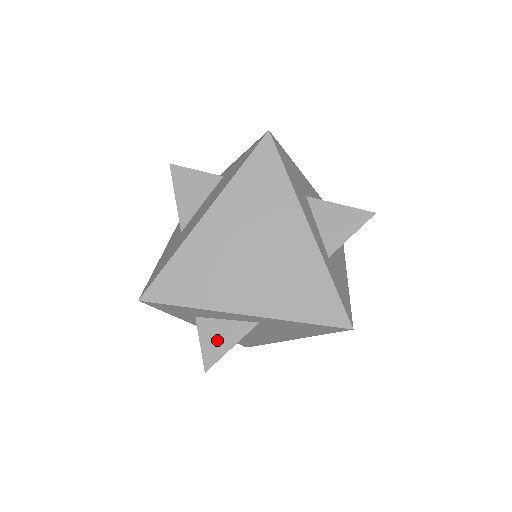
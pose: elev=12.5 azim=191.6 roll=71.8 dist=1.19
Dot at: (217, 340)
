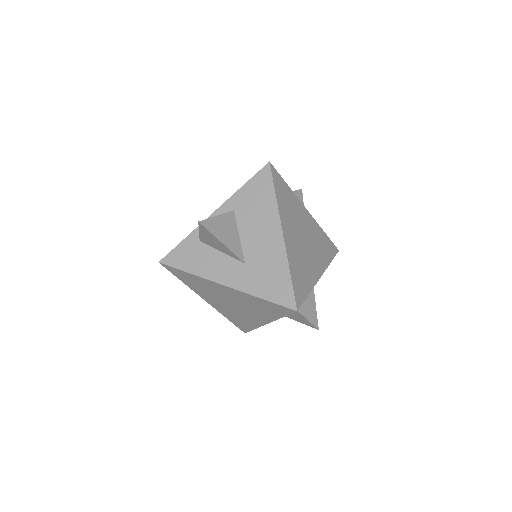
Dot at: (309, 308)
